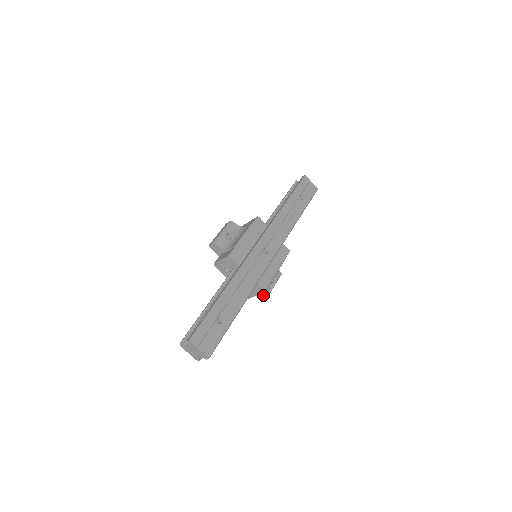
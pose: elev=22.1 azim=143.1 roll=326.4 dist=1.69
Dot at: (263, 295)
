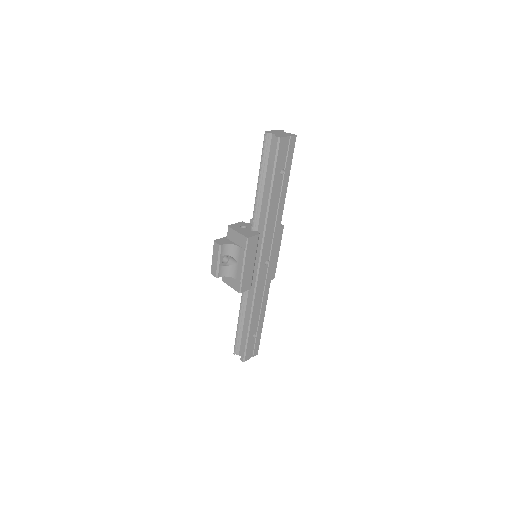
Dot at: occluded
